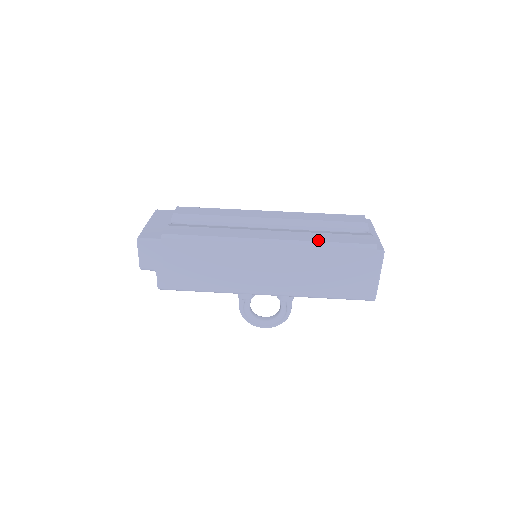
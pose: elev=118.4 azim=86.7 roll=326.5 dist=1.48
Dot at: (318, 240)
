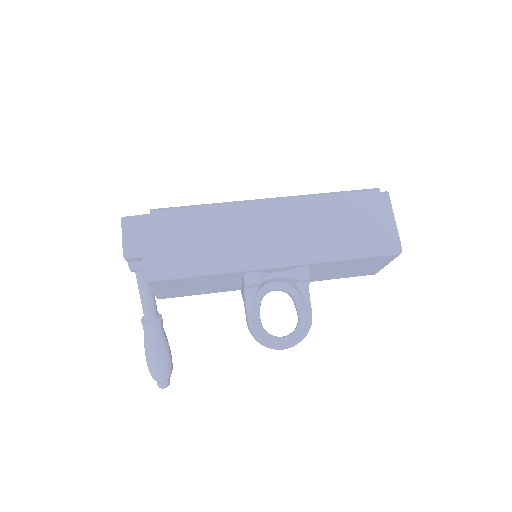
Dot at: (318, 194)
